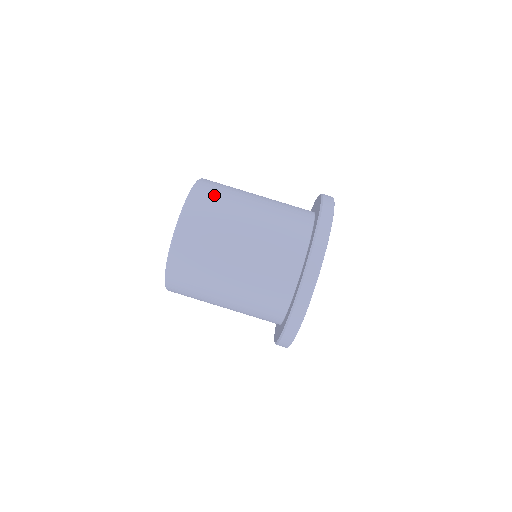
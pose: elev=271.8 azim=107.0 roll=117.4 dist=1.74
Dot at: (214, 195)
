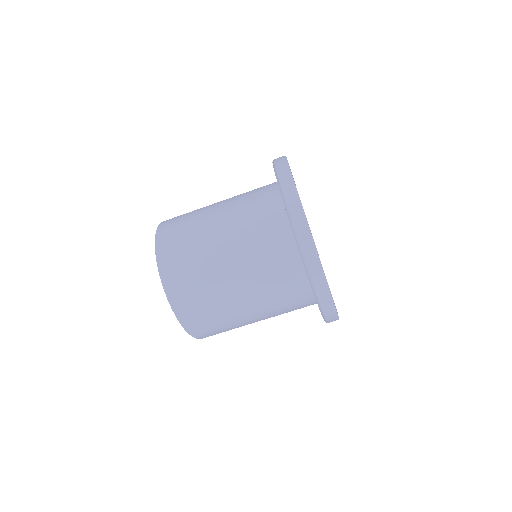
Dot at: (194, 299)
